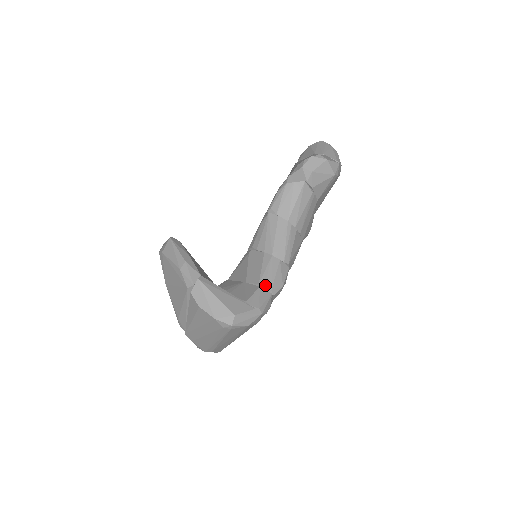
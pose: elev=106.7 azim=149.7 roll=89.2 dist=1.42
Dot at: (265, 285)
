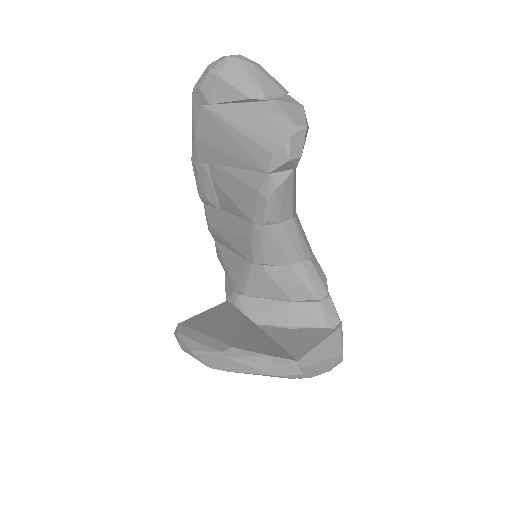
Dot at: (321, 296)
